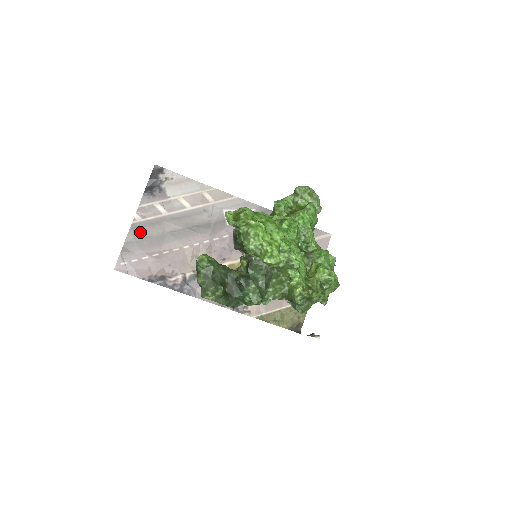
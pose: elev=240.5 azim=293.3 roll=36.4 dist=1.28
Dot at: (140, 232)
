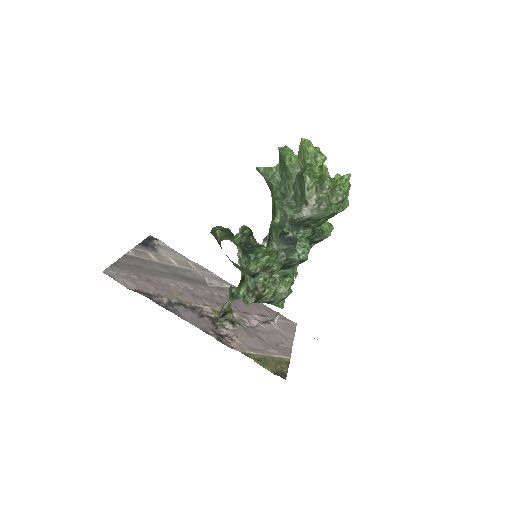
Dot at: (132, 261)
